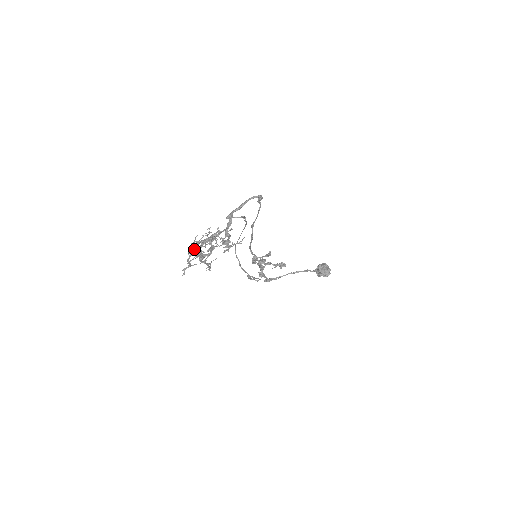
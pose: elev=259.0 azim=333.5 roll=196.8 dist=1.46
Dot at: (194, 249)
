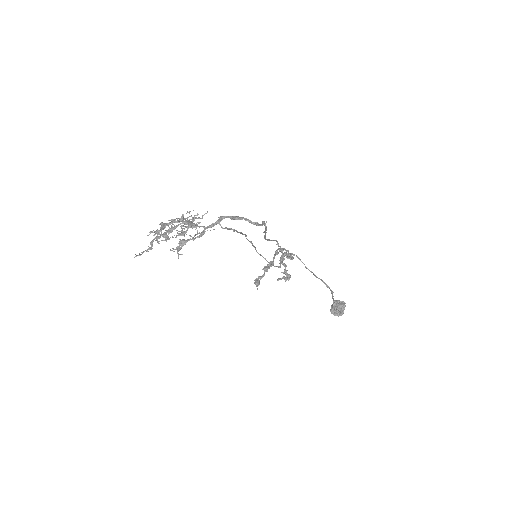
Dot at: (163, 225)
